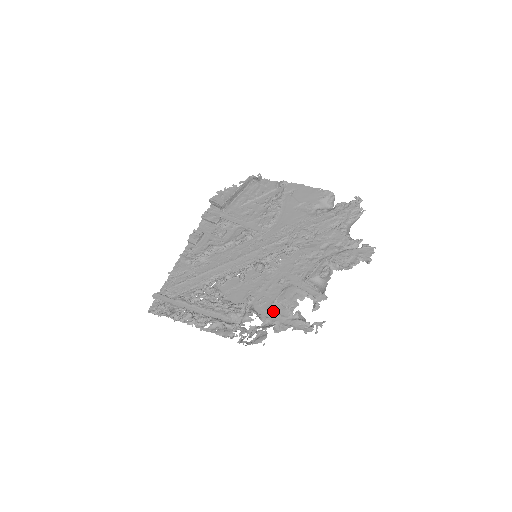
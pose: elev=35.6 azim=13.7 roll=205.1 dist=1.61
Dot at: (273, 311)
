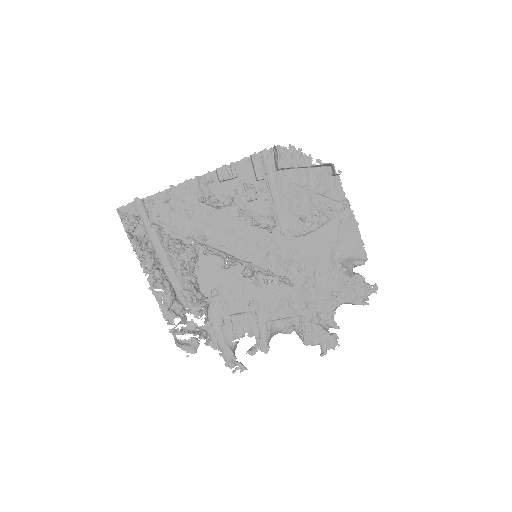
Dot at: (221, 324)
